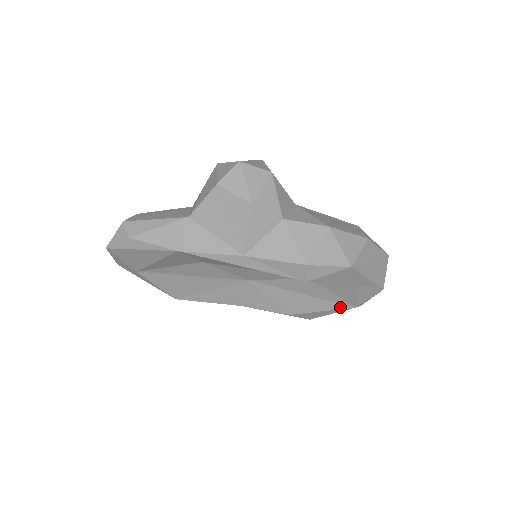
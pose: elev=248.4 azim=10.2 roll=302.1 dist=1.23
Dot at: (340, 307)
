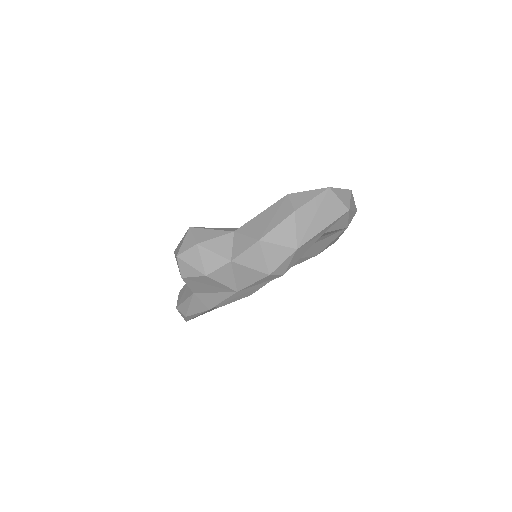
Dot at: (338, 234)
